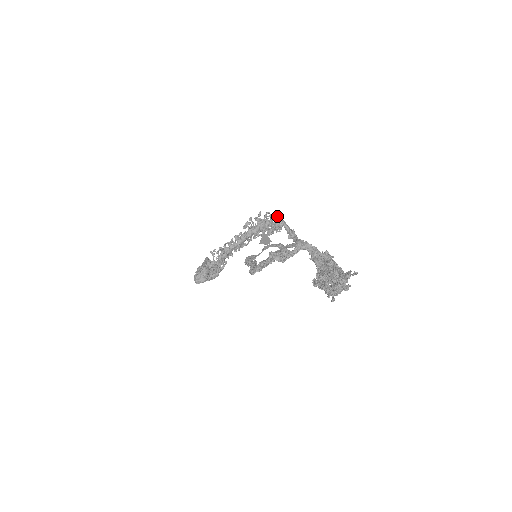
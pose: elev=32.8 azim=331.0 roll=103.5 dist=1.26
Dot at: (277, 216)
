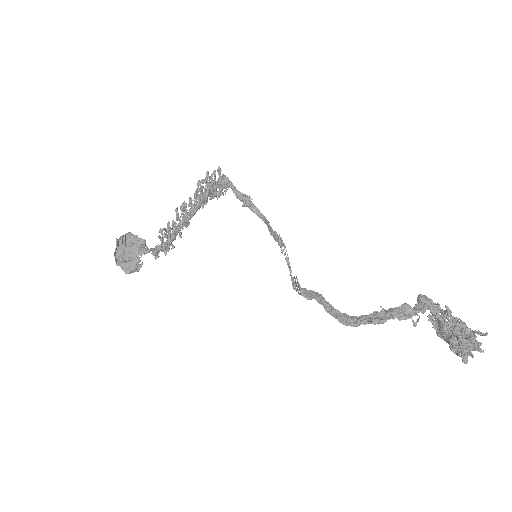
Dot at: occluded
